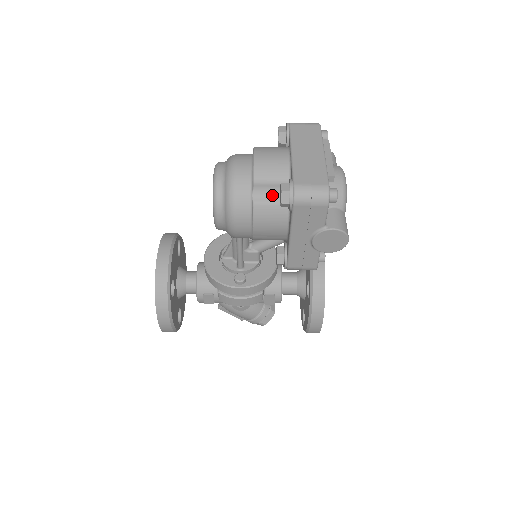
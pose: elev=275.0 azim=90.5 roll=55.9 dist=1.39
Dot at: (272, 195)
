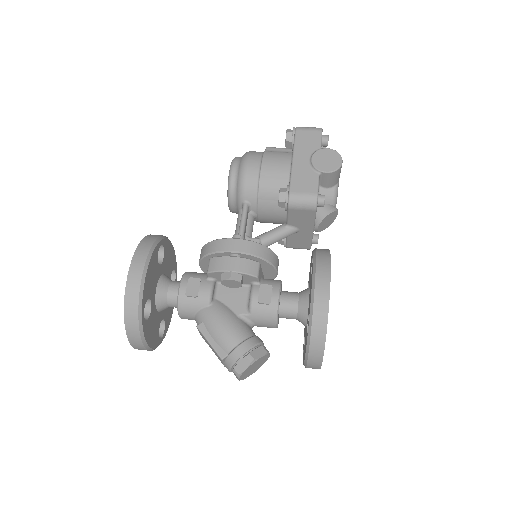
Dot at: occluded
